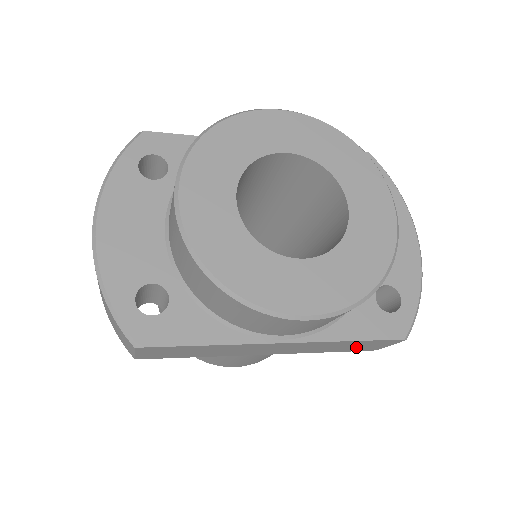
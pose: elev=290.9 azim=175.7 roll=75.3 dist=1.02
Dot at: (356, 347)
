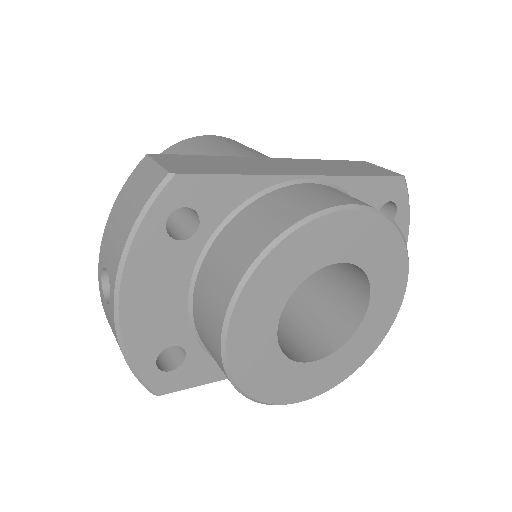
Dot at: occluded
